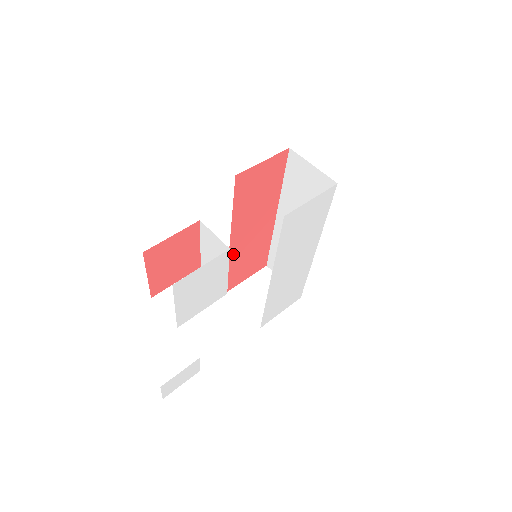
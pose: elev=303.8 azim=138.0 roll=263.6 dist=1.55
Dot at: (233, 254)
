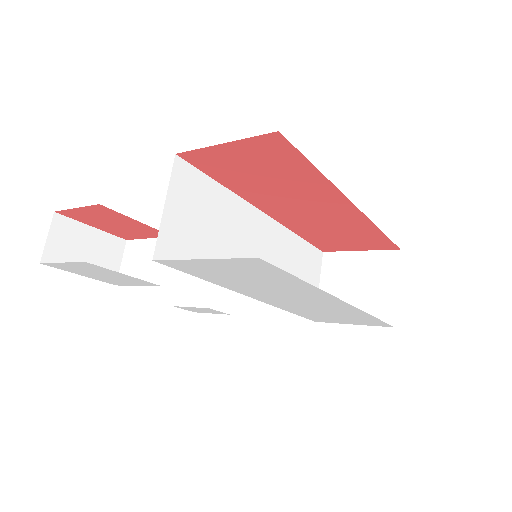
Dot at: (291, 224)
